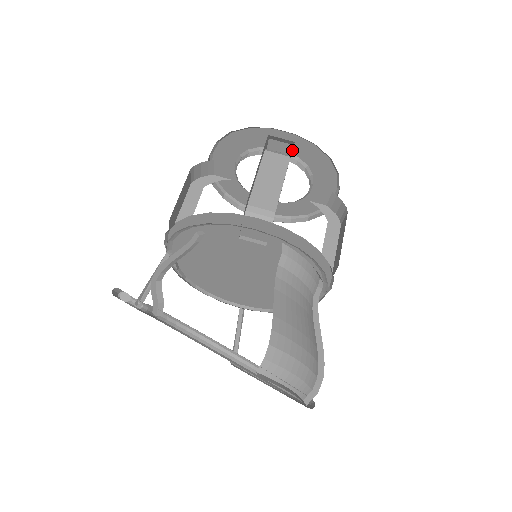
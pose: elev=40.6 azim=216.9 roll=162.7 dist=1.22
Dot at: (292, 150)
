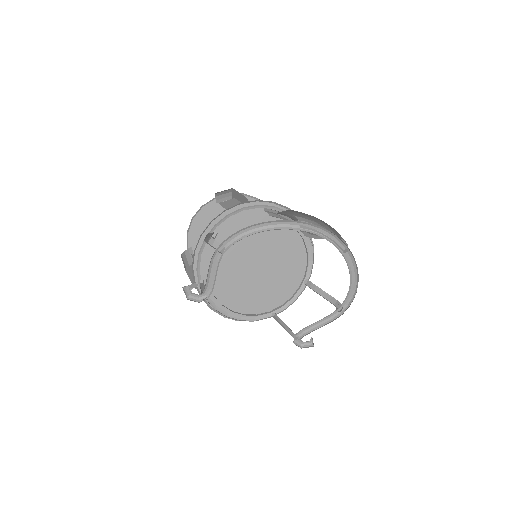
Dot at: occluded
